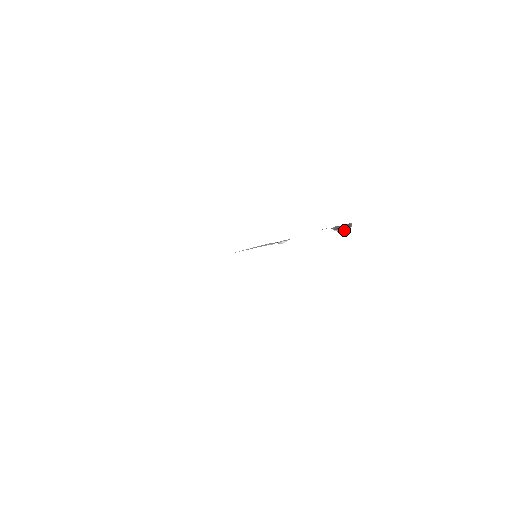
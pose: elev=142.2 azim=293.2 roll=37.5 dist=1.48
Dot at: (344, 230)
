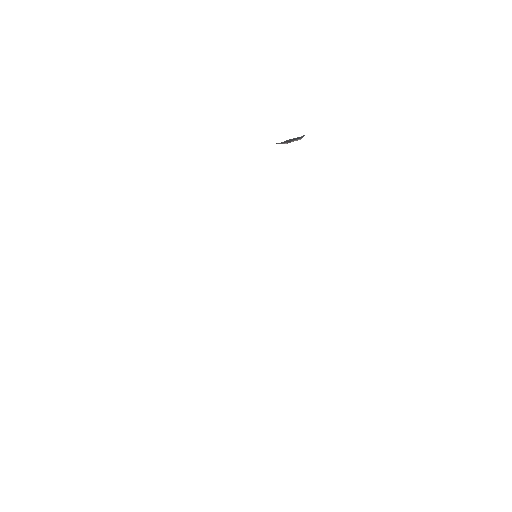
Dot at: occluded
